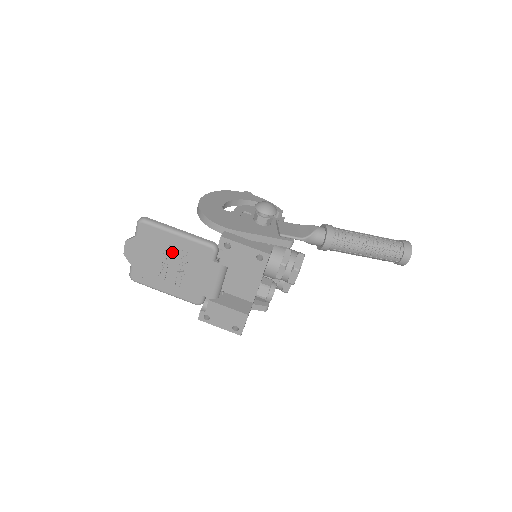
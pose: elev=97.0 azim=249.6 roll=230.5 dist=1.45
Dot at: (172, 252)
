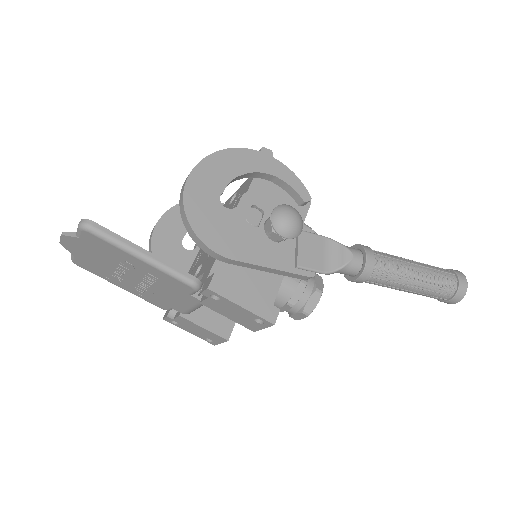
Dot at: (133, 268)
